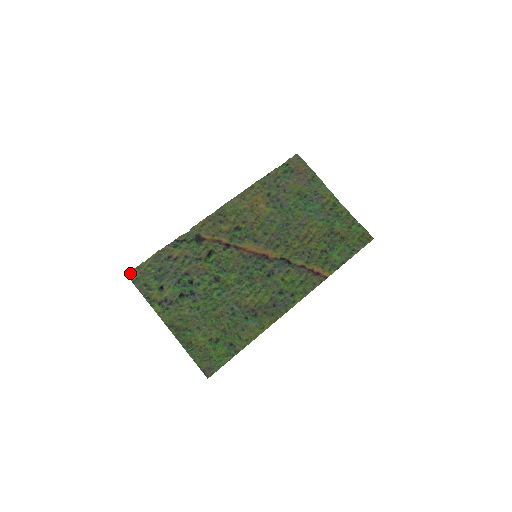
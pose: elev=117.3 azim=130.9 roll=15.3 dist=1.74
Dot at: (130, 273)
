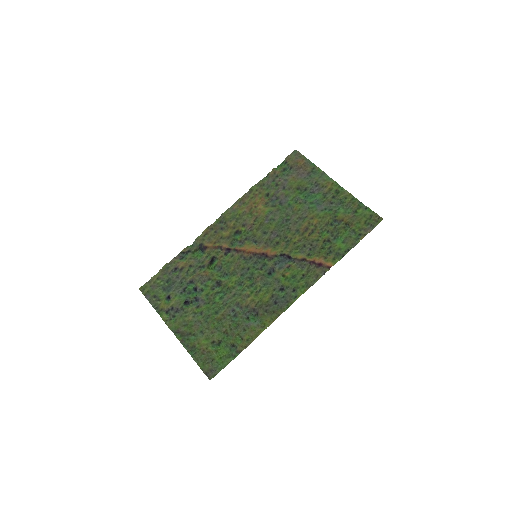
Dot at: (142, 287)
